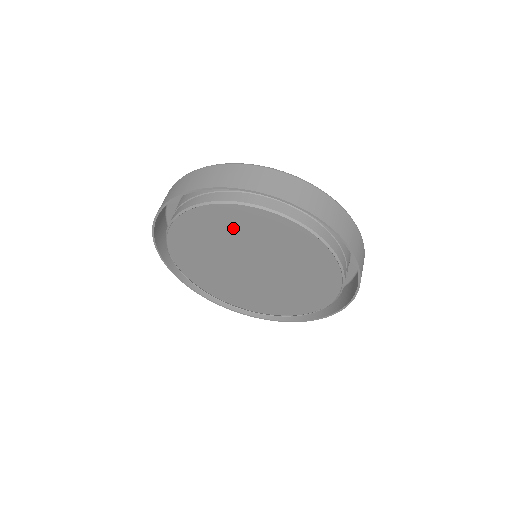
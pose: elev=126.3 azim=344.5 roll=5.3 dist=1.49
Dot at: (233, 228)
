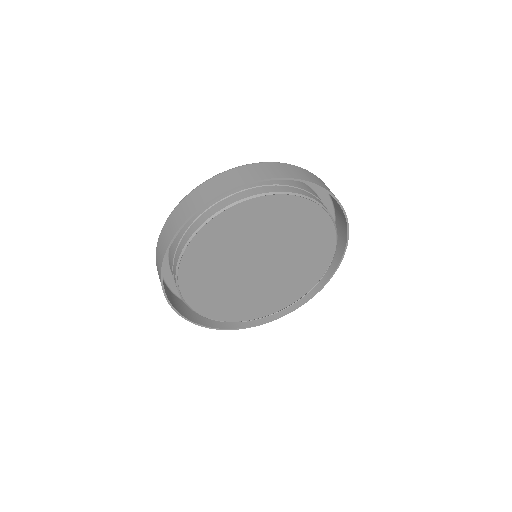
Dot at: (258, 223)
